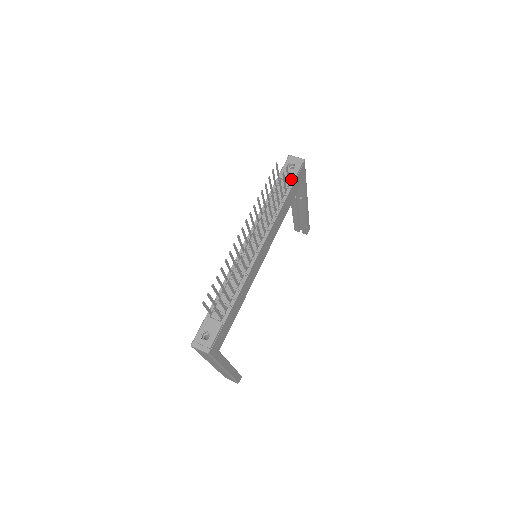
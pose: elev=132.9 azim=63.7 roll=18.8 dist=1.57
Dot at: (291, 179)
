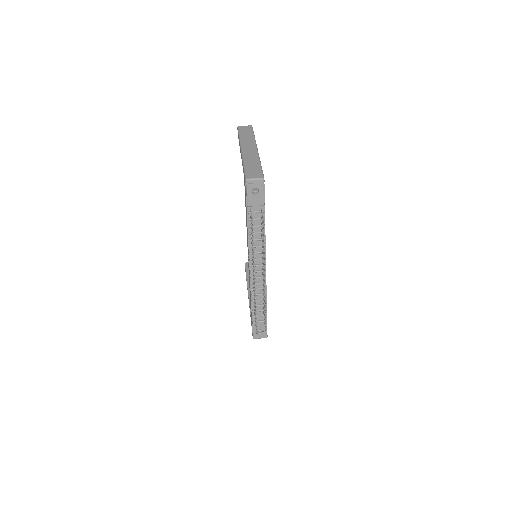
Dot at: (261, 205)
